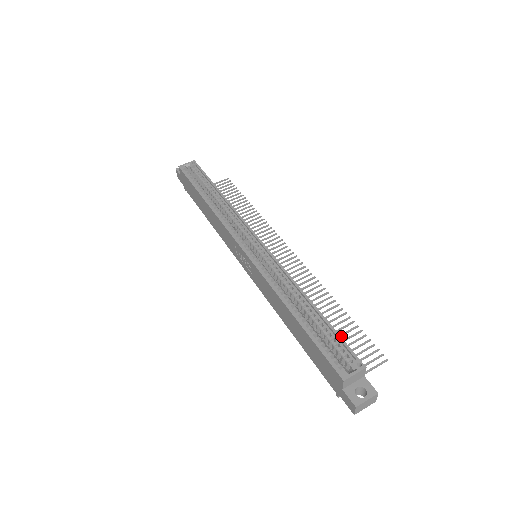
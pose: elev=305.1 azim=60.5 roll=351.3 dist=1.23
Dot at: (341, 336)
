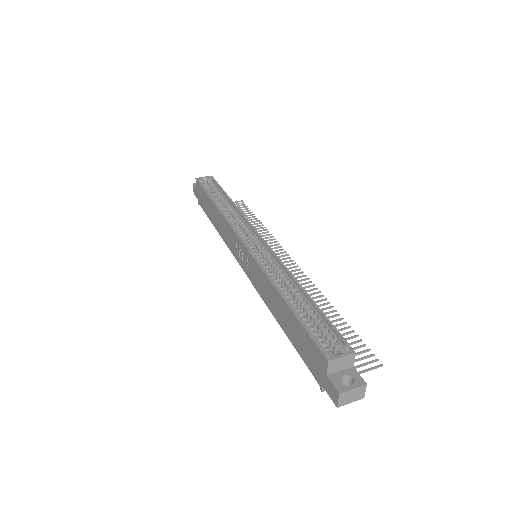
Dot at: occluded
